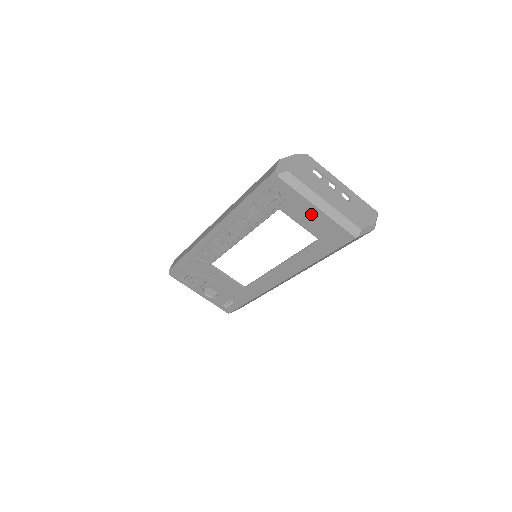
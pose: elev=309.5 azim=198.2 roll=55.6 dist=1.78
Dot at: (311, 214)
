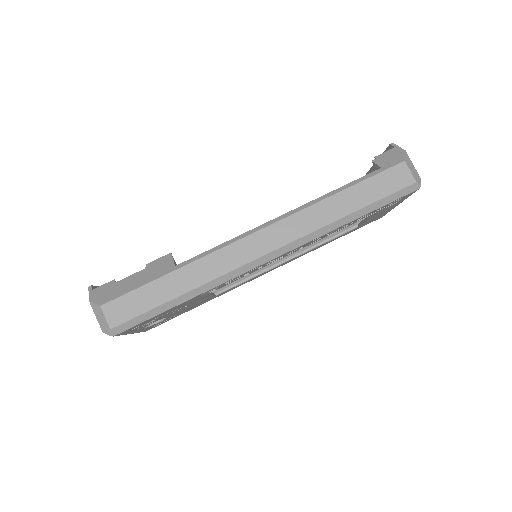
Dot at: (387, 210)
